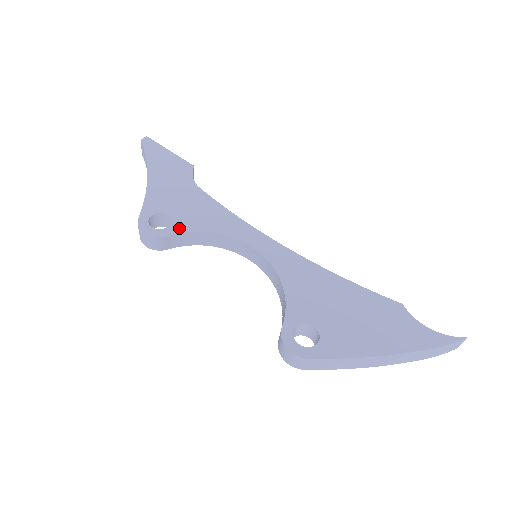
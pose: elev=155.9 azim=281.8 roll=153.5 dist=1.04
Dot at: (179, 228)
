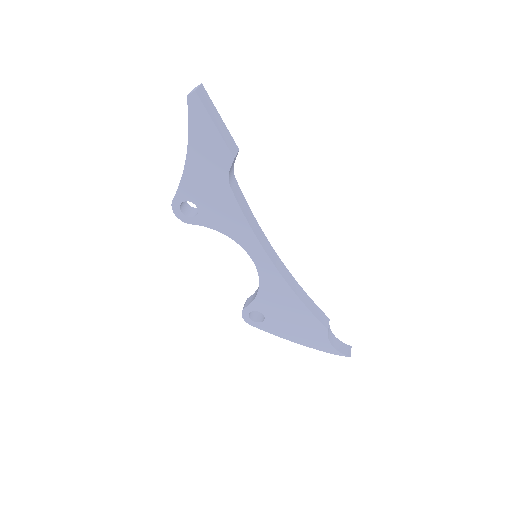
Dot at: (202, 222)
